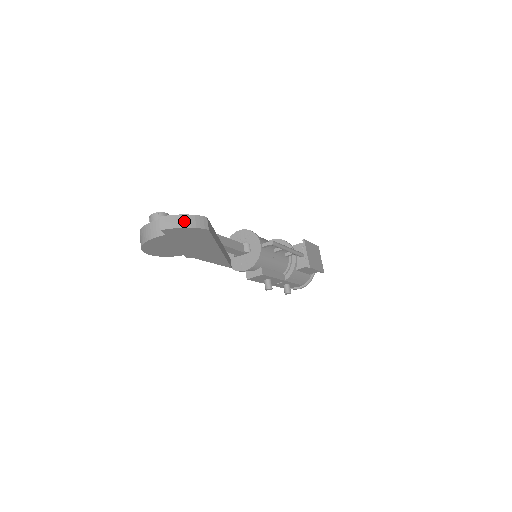
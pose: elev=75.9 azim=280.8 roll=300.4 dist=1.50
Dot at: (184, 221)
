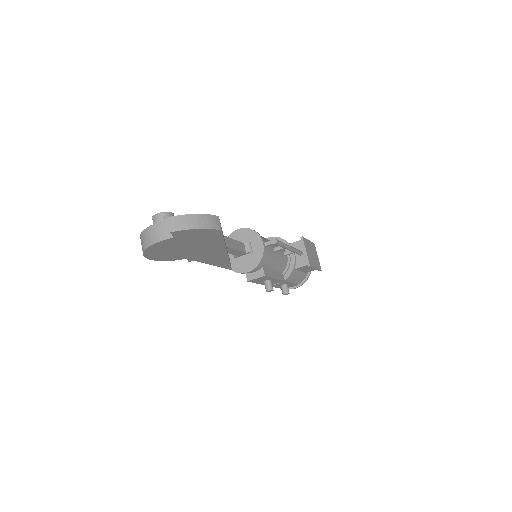
Dot at: (196, 221)
